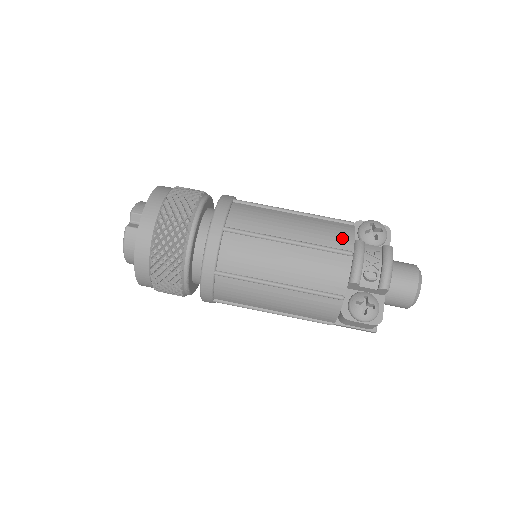
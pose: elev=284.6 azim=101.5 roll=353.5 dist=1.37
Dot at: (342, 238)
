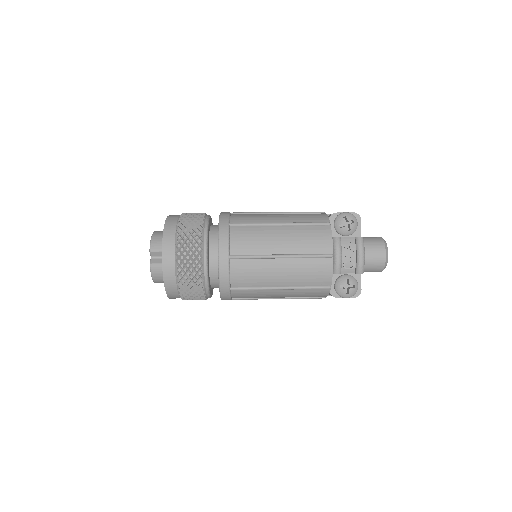
Dot at: (323, 243)
